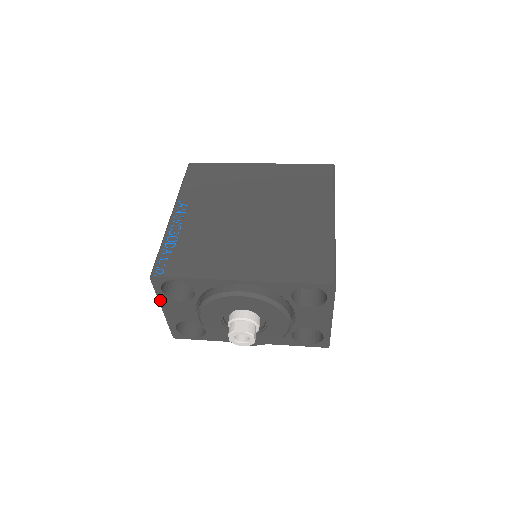
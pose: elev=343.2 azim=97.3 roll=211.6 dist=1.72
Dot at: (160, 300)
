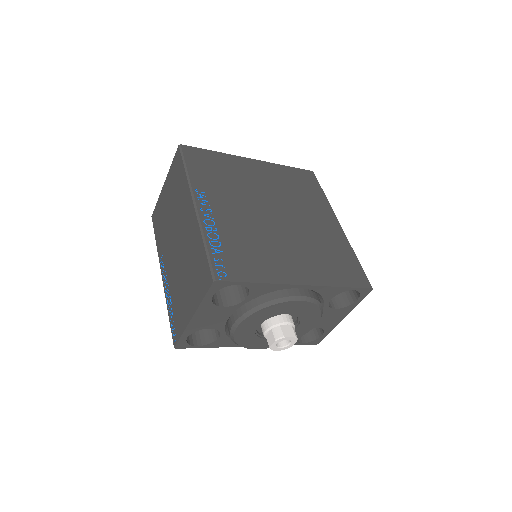
Dot at: (200, 307)
